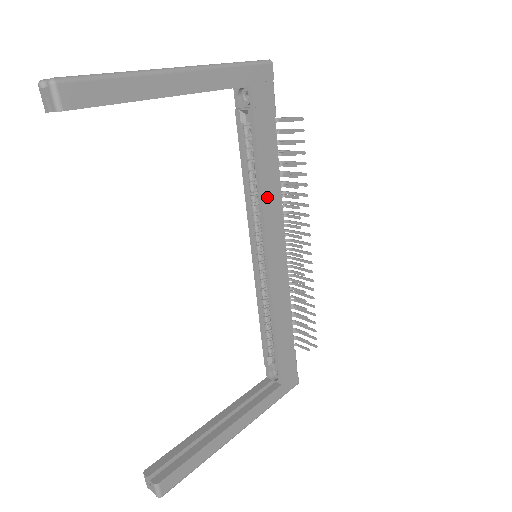
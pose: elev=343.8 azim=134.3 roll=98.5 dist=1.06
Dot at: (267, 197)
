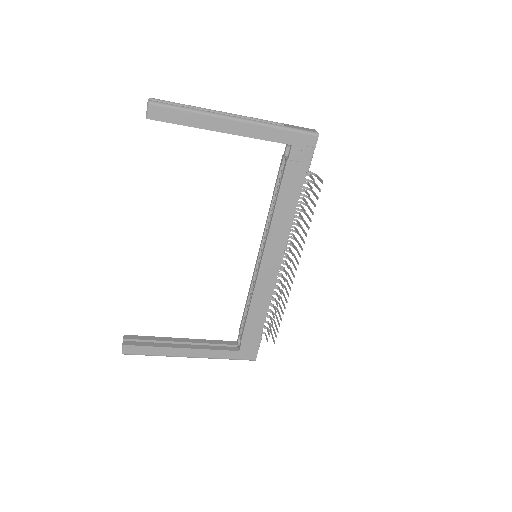
Dot at: (277, 222)
